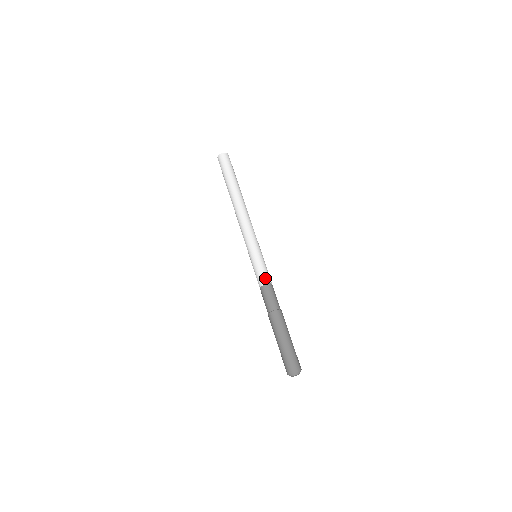
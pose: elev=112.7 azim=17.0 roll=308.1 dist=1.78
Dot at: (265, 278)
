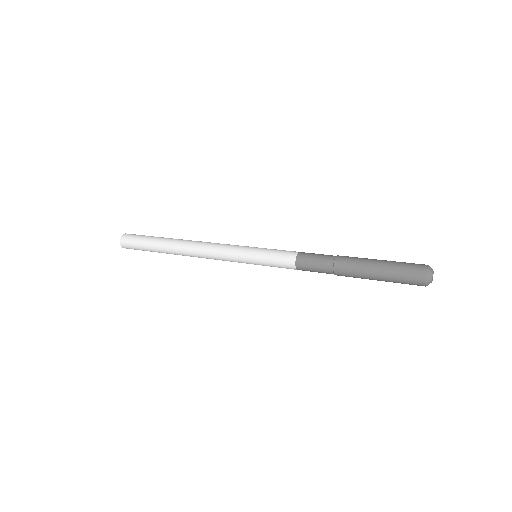
Dot at: (291, 251)
